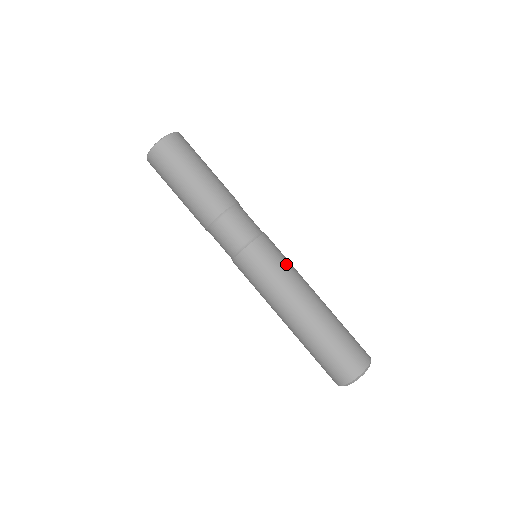
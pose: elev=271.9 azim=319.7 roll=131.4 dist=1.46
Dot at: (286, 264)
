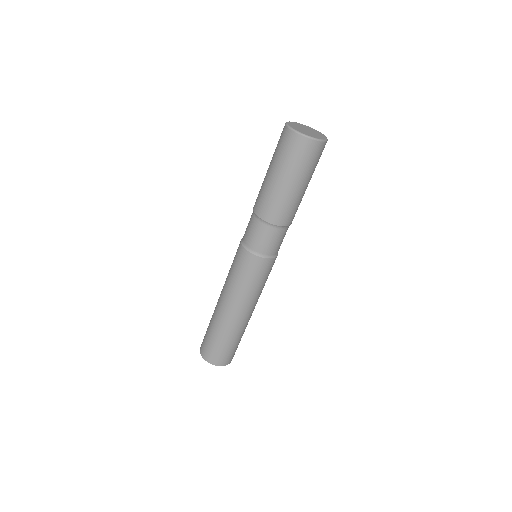
Dot at: occluded
